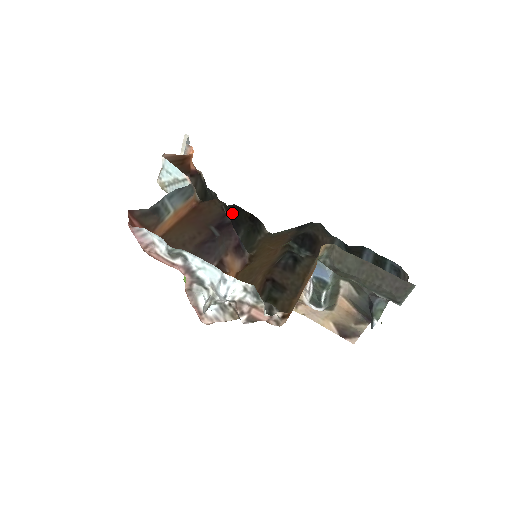
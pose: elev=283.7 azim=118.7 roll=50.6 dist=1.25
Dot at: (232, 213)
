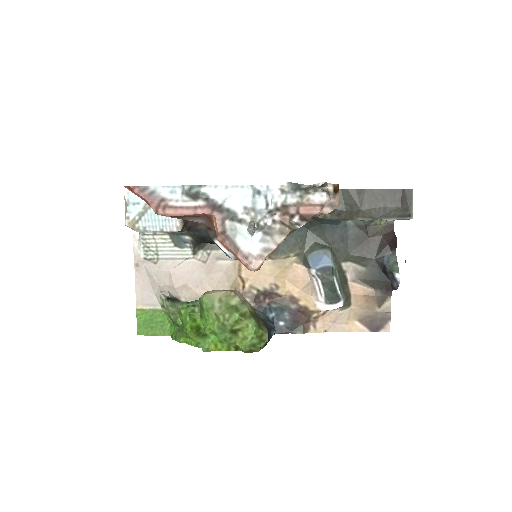
Dot at: occluded
